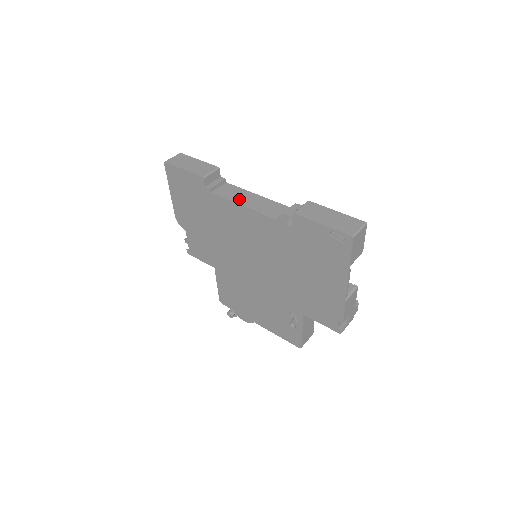
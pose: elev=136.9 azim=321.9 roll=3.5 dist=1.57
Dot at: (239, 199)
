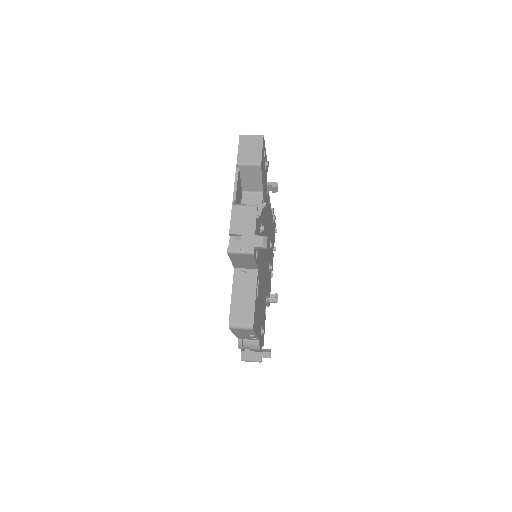
Dot at: occluded
